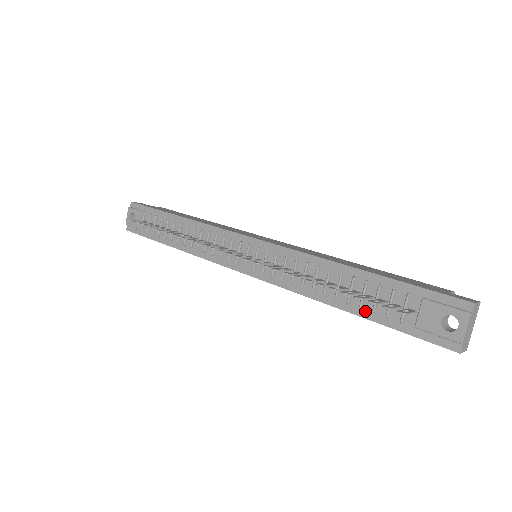
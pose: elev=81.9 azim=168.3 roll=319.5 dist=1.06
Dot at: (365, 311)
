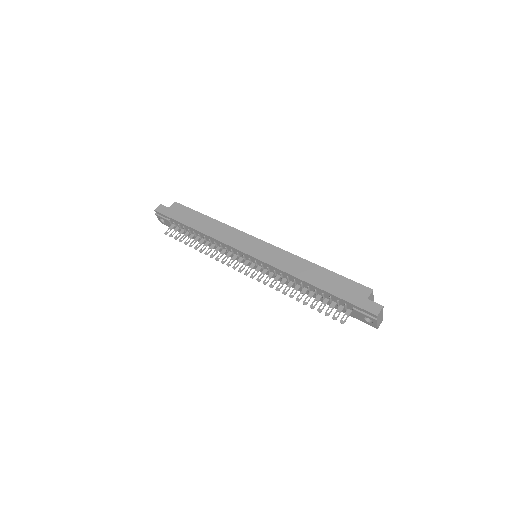
Dot at: (327, 303)
